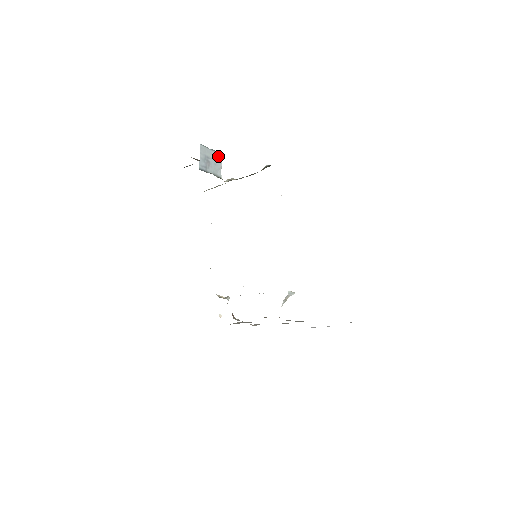
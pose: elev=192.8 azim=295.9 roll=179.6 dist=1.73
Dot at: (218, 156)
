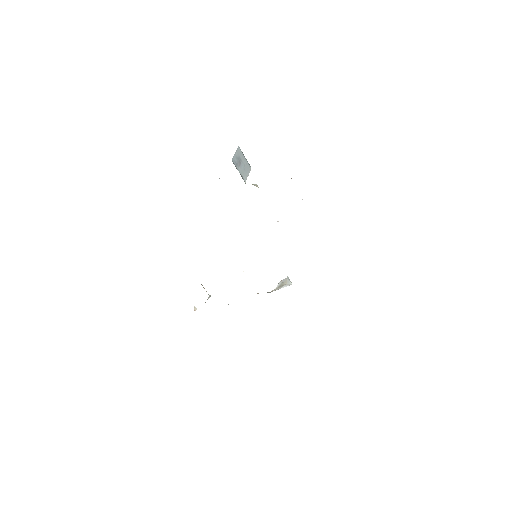
Dot at: (248, 166)
